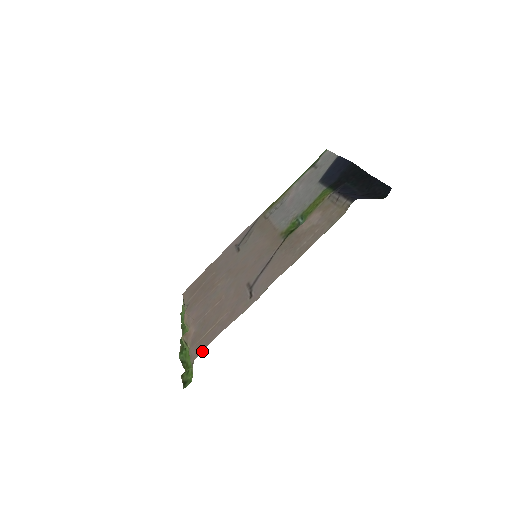
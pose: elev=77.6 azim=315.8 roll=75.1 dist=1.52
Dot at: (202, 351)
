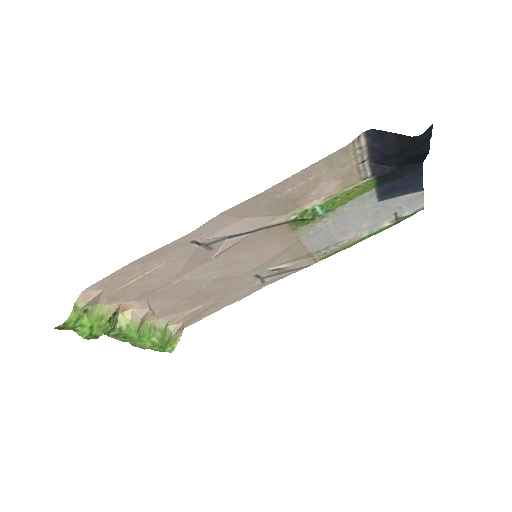
Dot at: occluded
